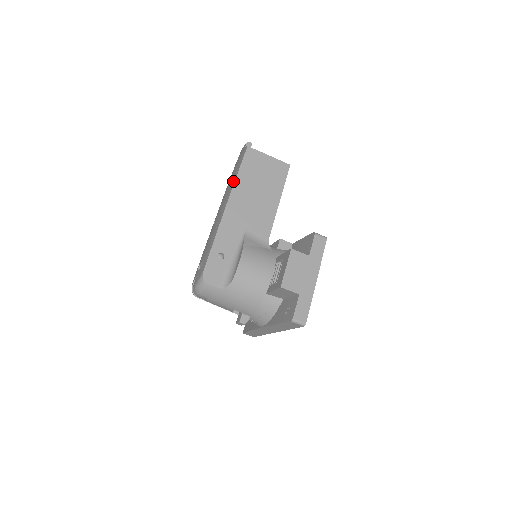
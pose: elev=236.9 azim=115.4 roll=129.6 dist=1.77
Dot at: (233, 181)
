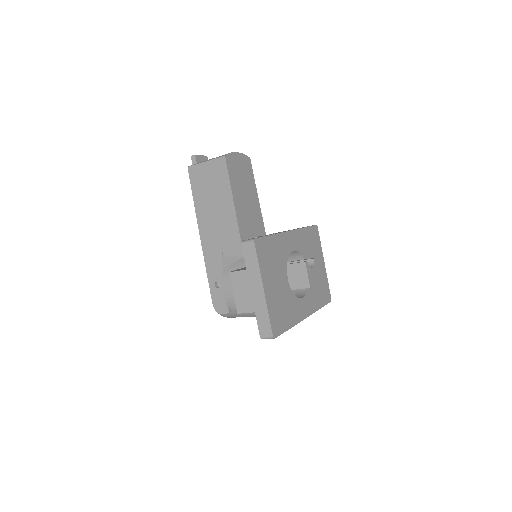
Dot at: occluded
